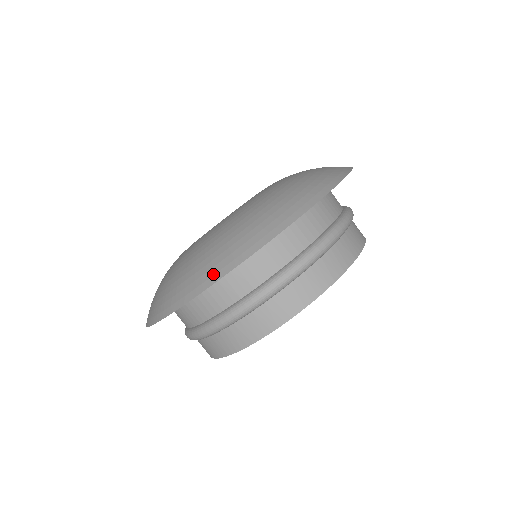
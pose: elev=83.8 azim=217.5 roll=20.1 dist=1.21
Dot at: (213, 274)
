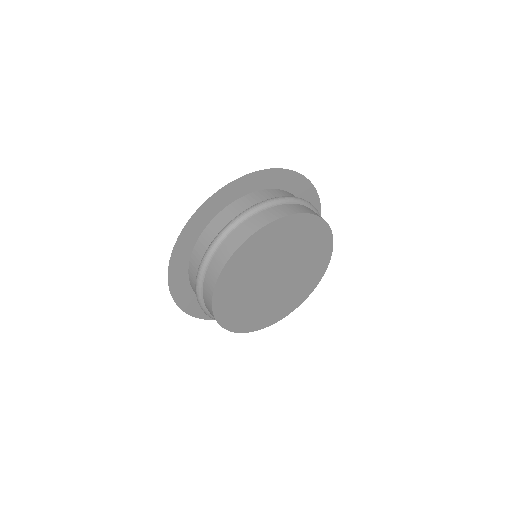
Dot at: (300, 178)
